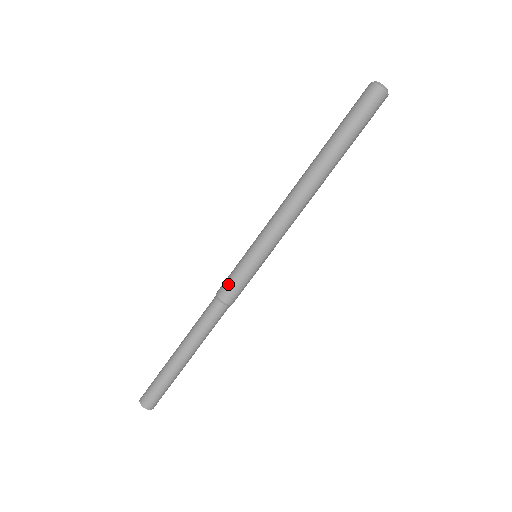
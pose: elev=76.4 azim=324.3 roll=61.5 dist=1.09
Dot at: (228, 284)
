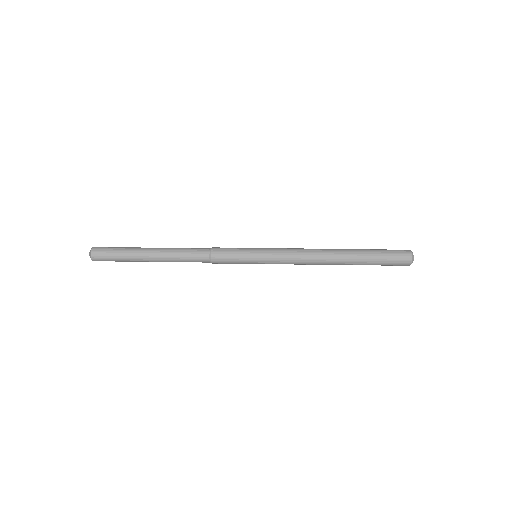
Dot at: (225, 260)
